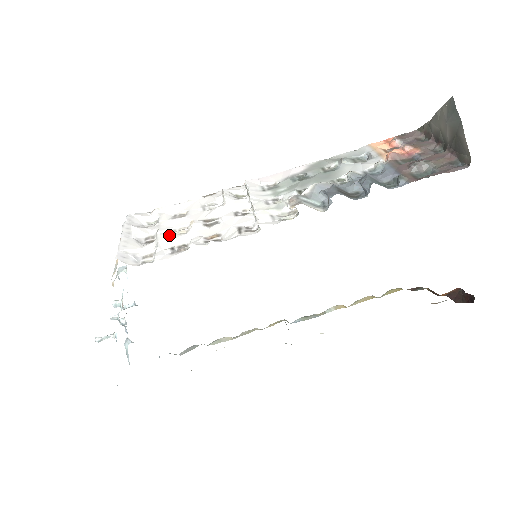
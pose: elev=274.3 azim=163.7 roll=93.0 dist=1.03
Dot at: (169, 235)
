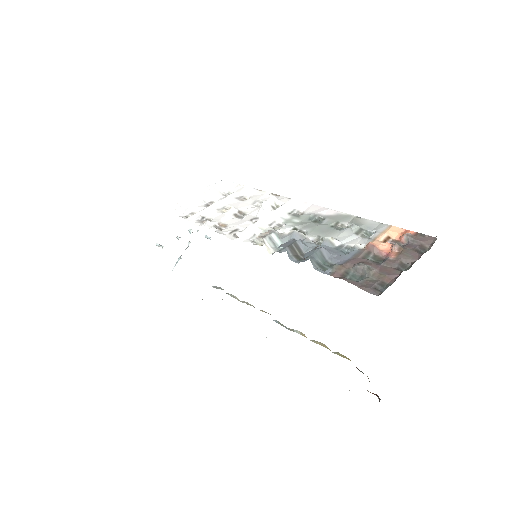
Dot at: (216, 208)
